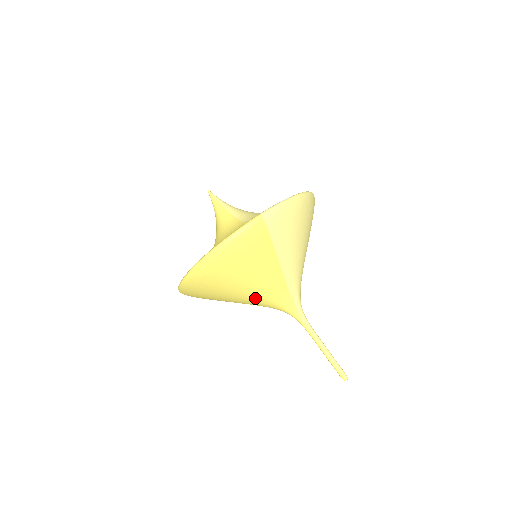
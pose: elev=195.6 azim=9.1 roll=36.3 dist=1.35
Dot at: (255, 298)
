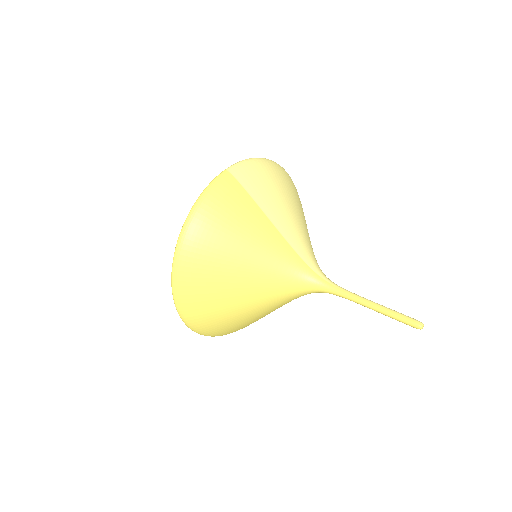
Dot at: (264, 278)
